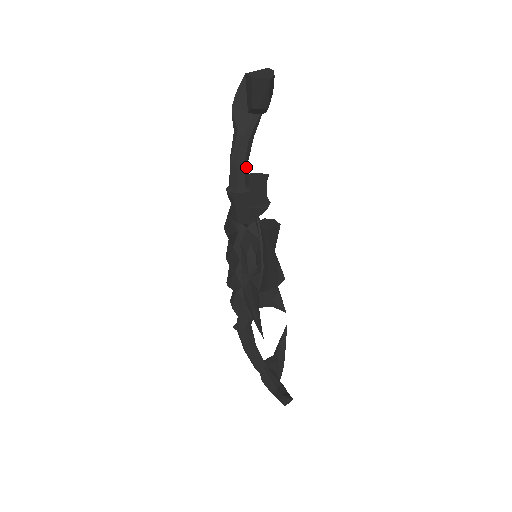
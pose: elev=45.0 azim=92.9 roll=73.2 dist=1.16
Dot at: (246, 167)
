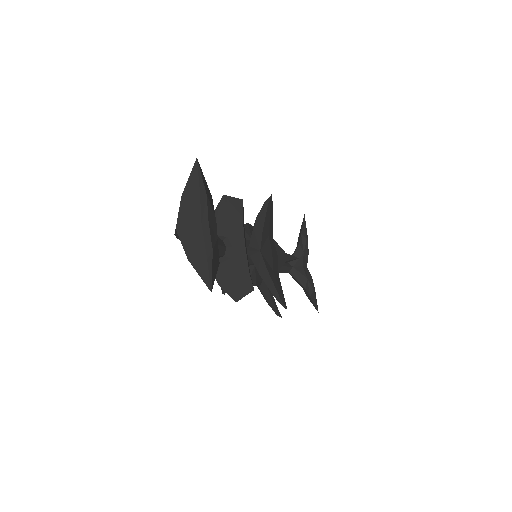
Dot at: occluded
